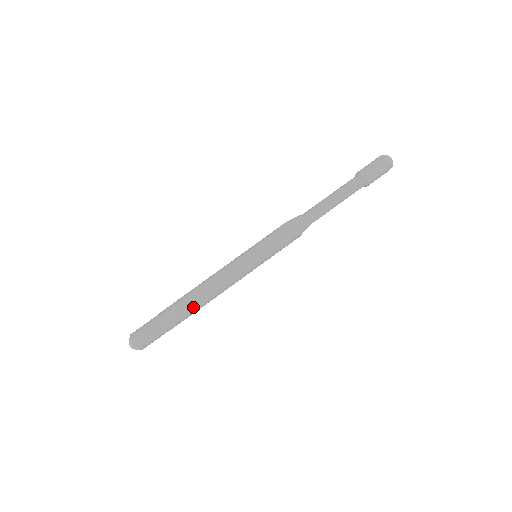
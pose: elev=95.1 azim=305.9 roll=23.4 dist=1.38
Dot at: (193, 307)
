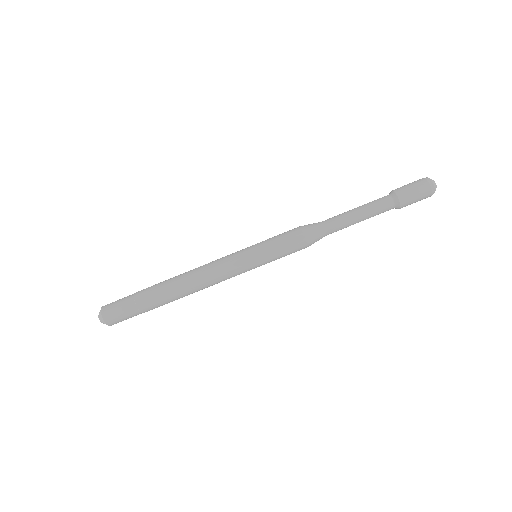
Dot at: (174, 294)
